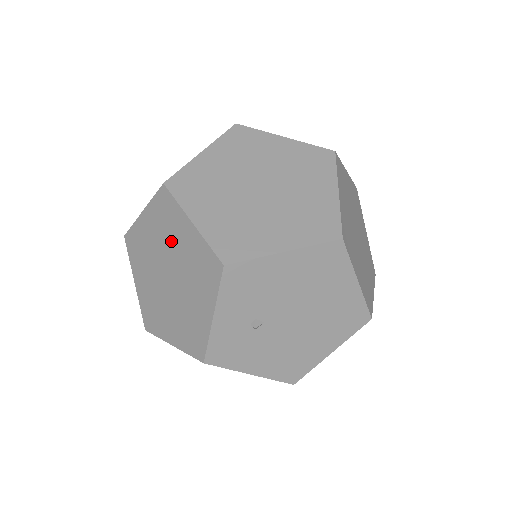
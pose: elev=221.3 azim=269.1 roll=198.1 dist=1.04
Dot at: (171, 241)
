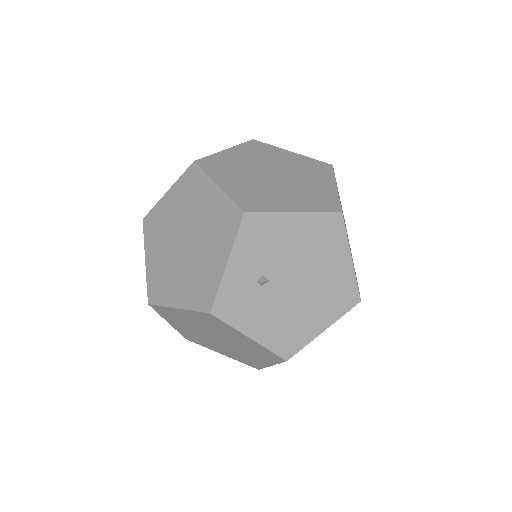
Dot at: (193, 208)
